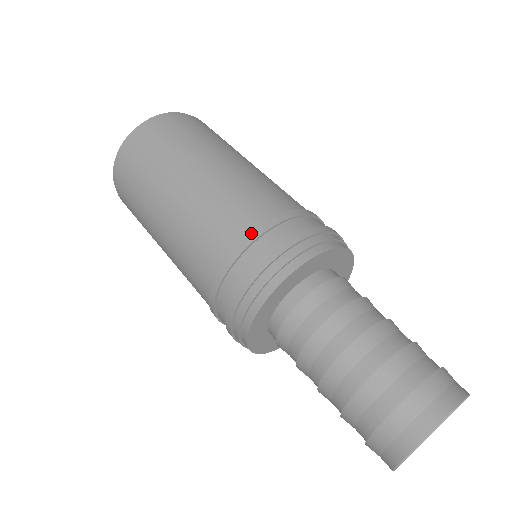
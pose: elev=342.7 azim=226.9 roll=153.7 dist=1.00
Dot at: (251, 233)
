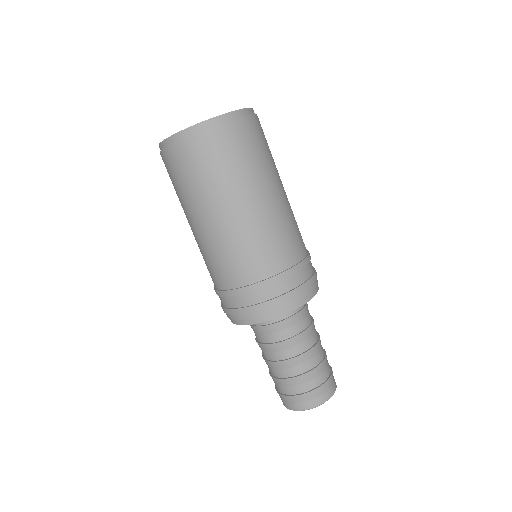
Dot at: (245, 288)
